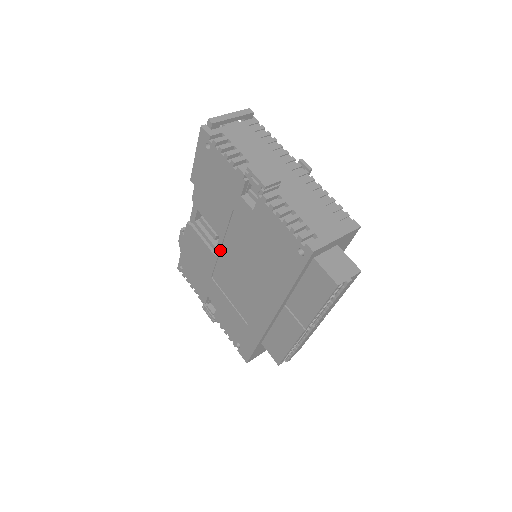
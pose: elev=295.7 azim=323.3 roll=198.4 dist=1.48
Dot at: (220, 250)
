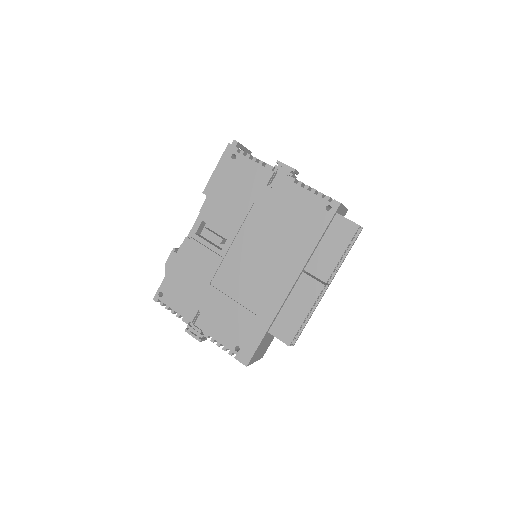
Dot at: (229, 248)
